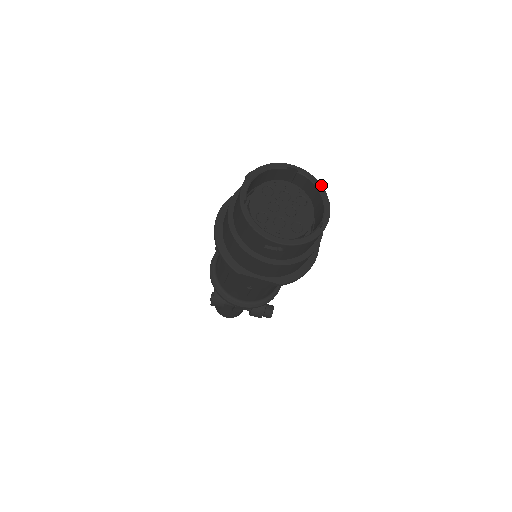
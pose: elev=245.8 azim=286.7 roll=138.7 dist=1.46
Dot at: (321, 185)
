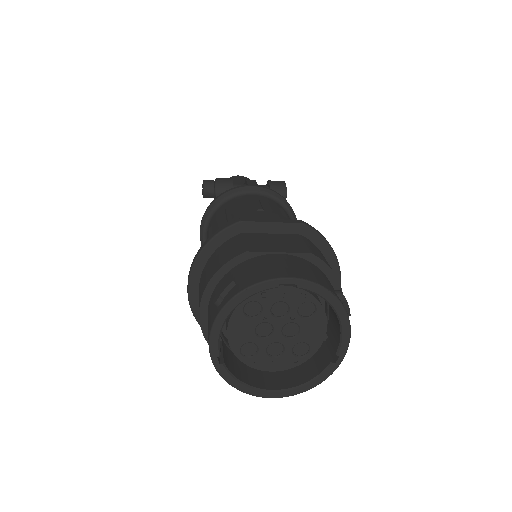
Dot at: (337, 300)
